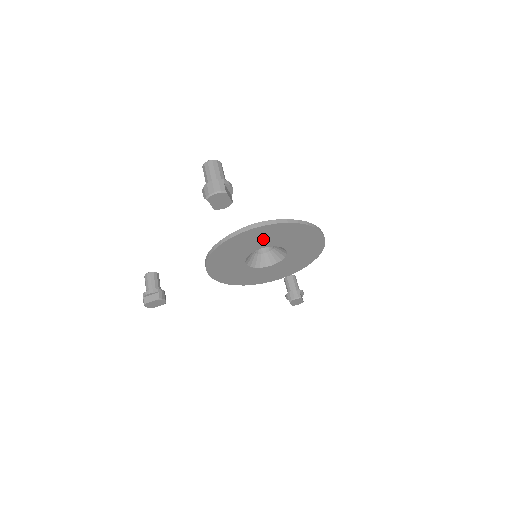
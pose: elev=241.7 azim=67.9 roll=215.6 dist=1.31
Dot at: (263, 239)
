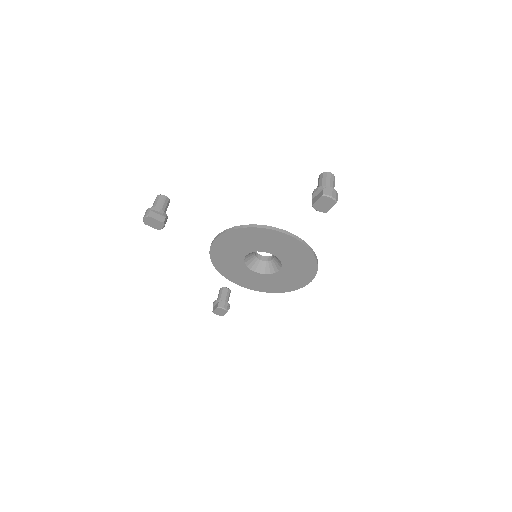
Dot at: (285, 250)
